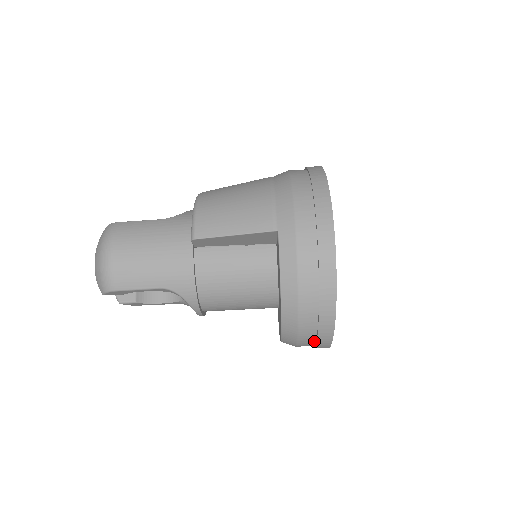
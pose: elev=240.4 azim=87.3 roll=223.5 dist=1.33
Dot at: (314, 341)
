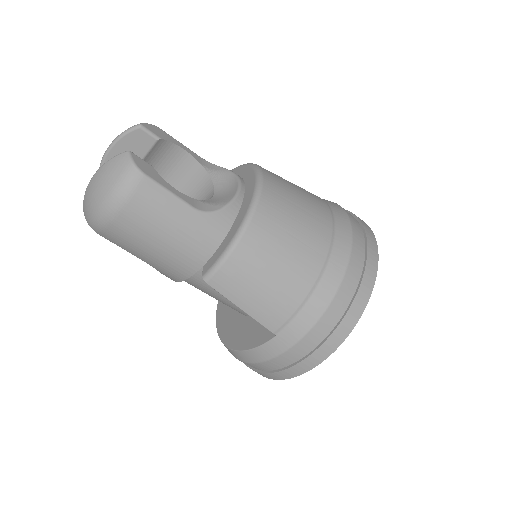
Dot at: occluded
